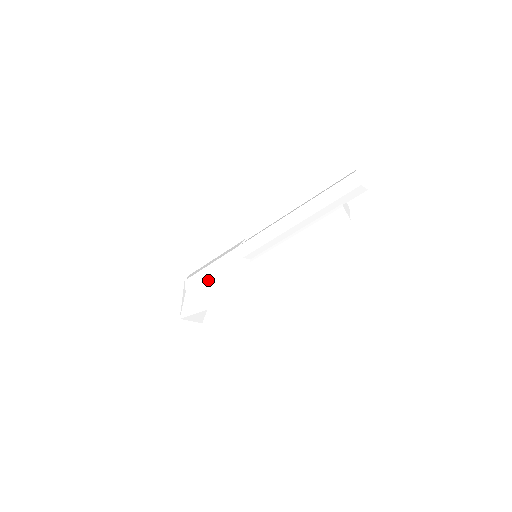
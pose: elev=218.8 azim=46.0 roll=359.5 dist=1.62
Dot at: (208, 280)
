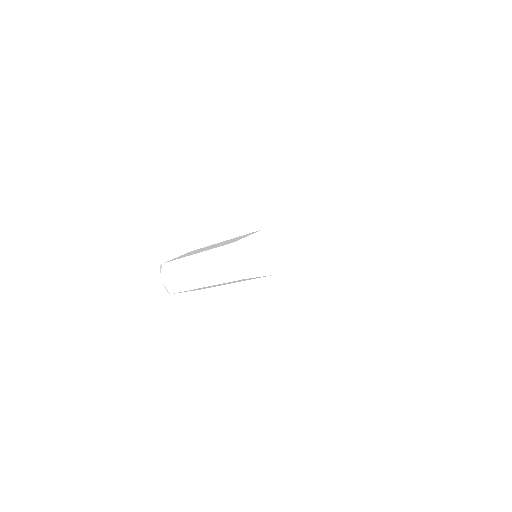
Dot at: (198, 288)
